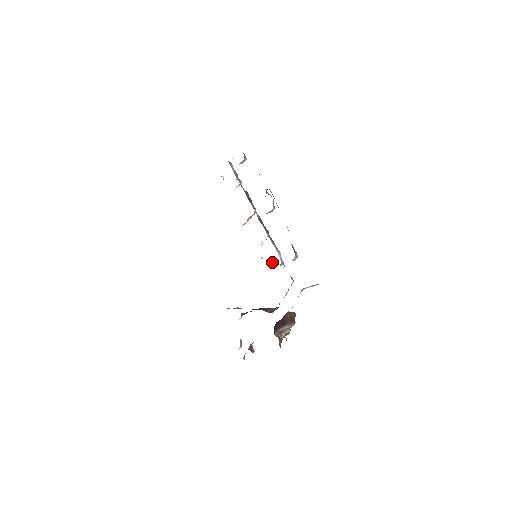
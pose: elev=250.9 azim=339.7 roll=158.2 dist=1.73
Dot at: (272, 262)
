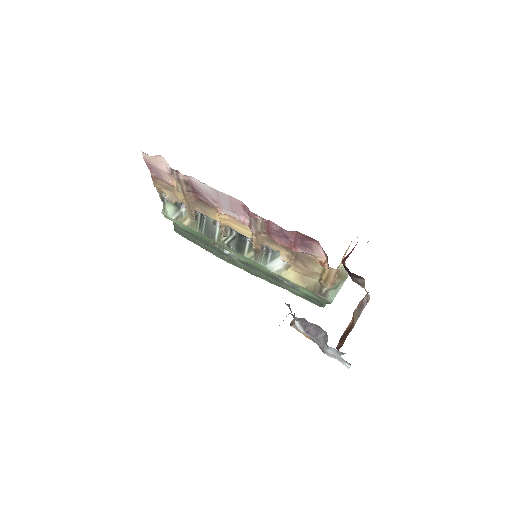
Dot at: occluded
